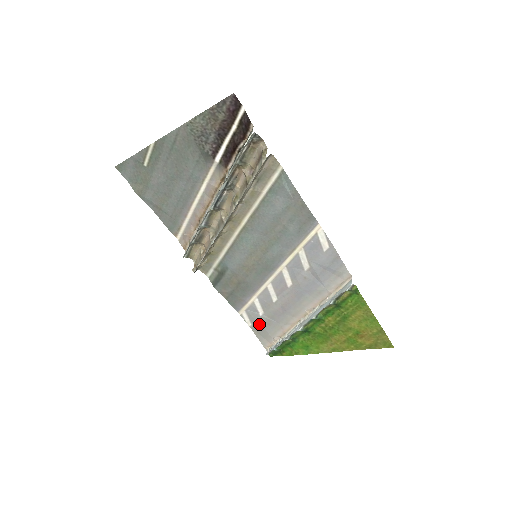
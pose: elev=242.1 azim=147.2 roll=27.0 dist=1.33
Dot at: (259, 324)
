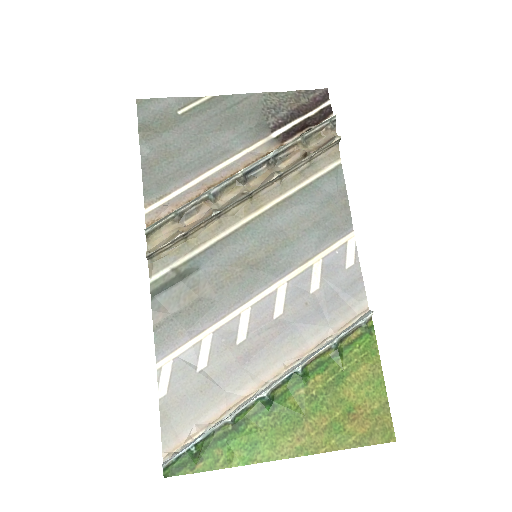
Dot at: (184, 391)
